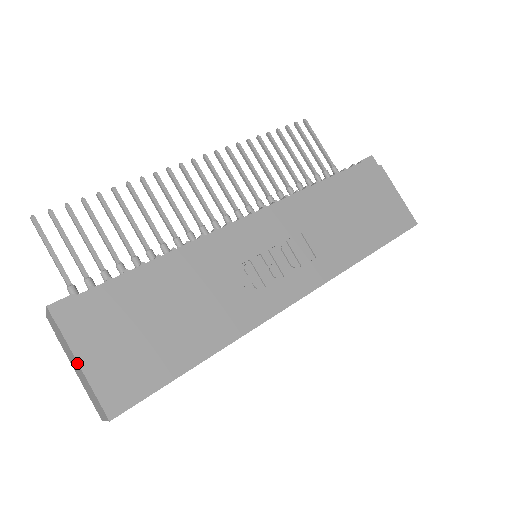
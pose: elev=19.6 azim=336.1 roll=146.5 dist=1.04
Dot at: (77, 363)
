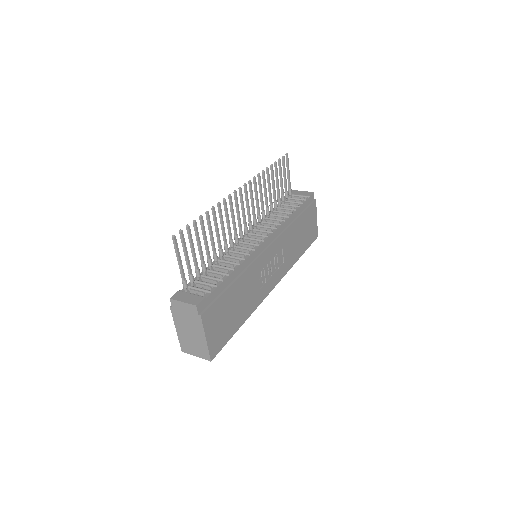
Dot at: (203, 334)
